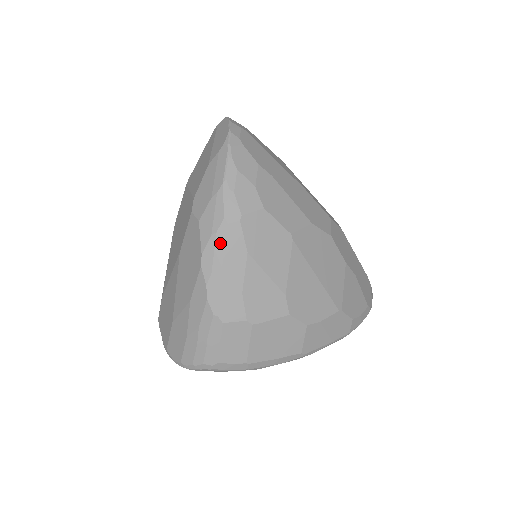
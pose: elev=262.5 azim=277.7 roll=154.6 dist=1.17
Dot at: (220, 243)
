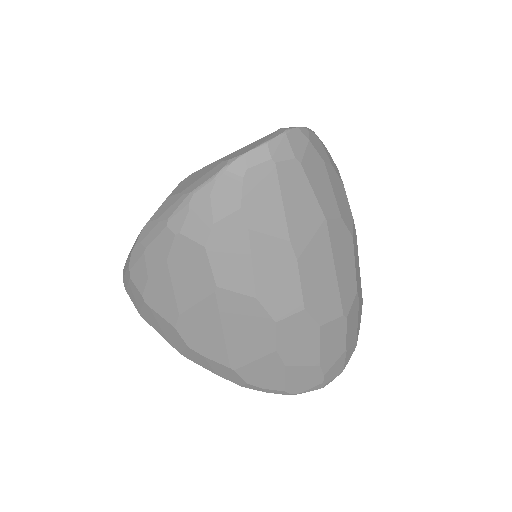
Dot at: (155, 232)
